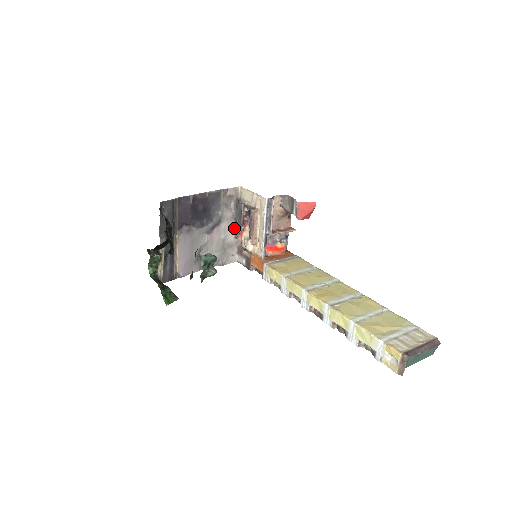
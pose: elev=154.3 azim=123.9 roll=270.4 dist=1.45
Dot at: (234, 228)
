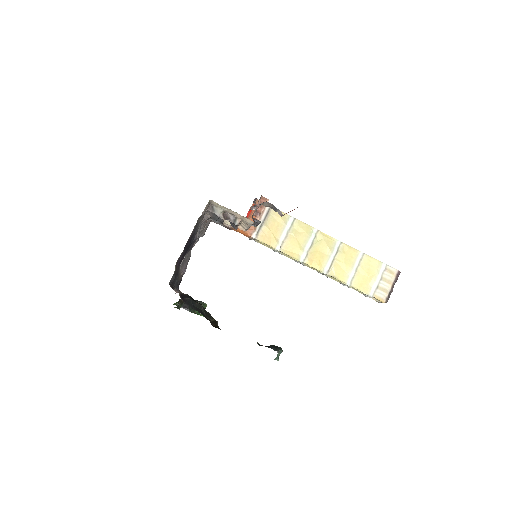
Dot at: (210, 219)
